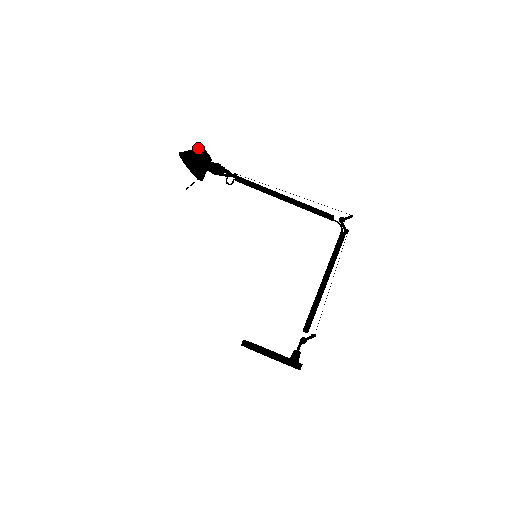
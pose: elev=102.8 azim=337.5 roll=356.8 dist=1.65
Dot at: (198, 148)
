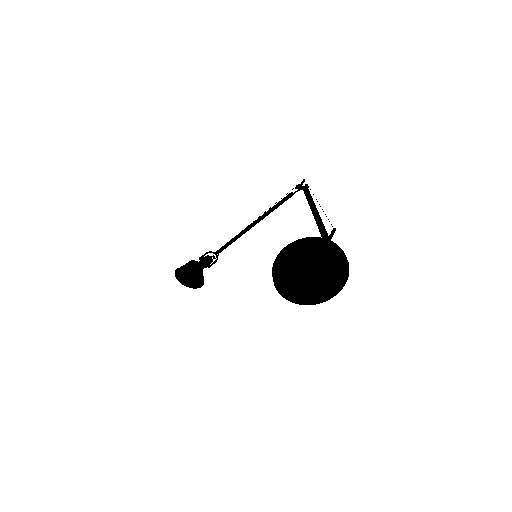
Dot at: occluded
